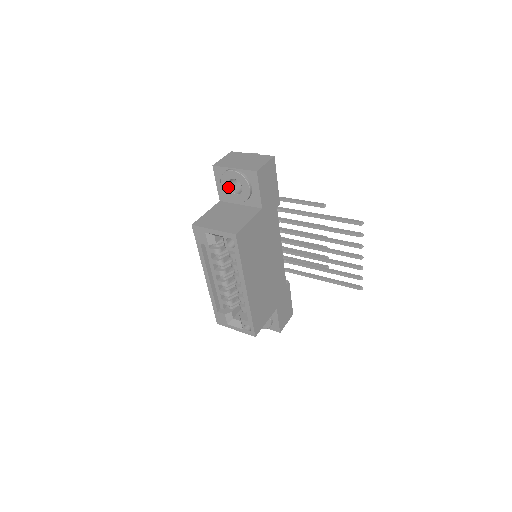
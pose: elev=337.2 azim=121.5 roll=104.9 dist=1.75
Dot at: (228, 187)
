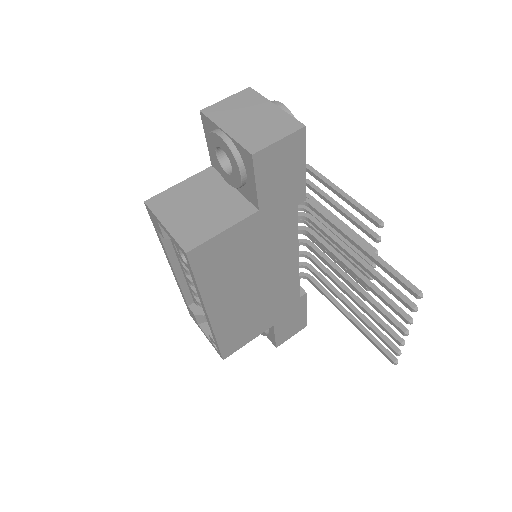
Dot at: (216, 156)
